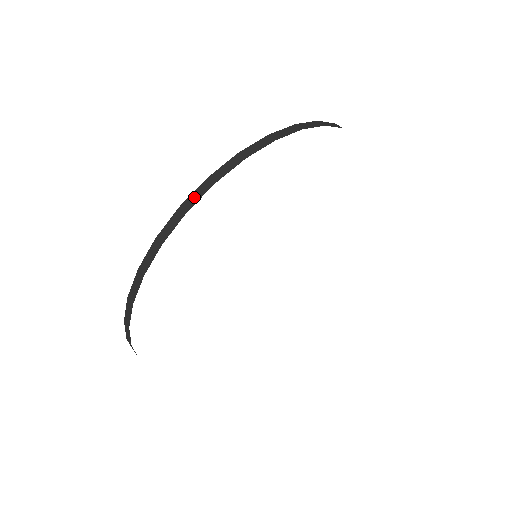
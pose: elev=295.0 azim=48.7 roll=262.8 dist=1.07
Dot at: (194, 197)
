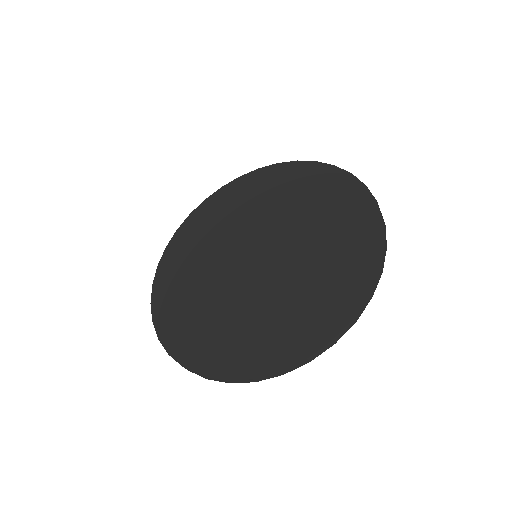
Dot at: (238, 382)
